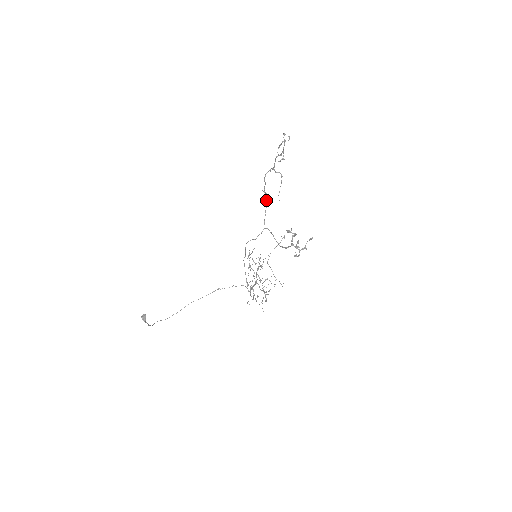
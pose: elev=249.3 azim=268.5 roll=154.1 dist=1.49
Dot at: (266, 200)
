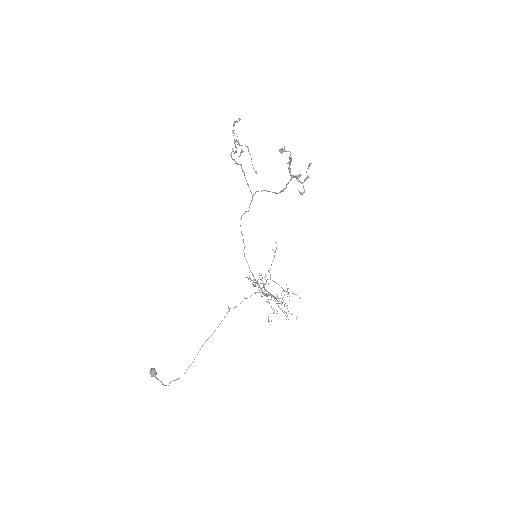
Dot at: (242, 171)
